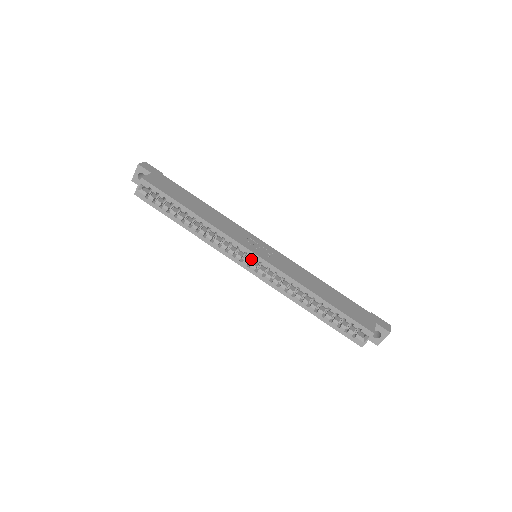
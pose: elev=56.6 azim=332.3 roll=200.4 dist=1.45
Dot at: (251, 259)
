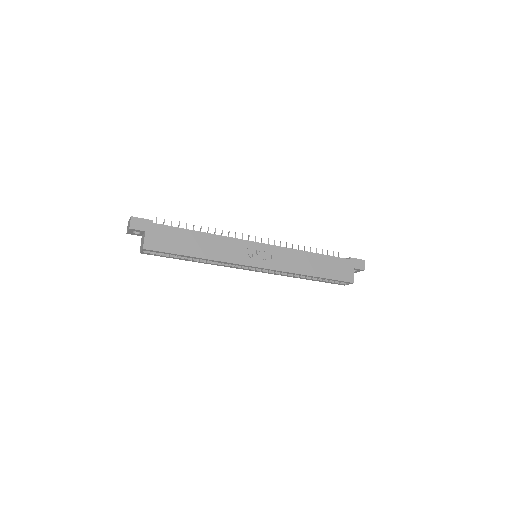
Dot at: occluded
